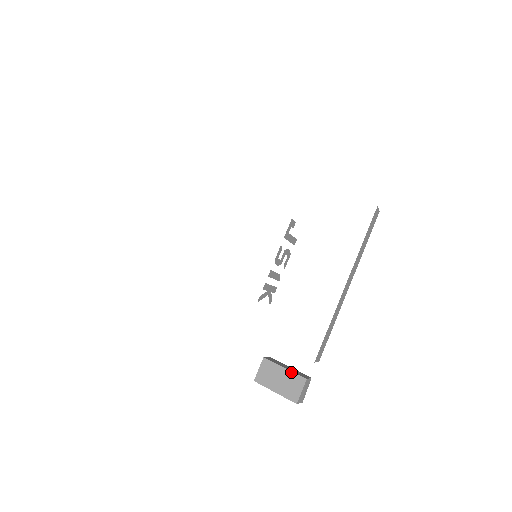
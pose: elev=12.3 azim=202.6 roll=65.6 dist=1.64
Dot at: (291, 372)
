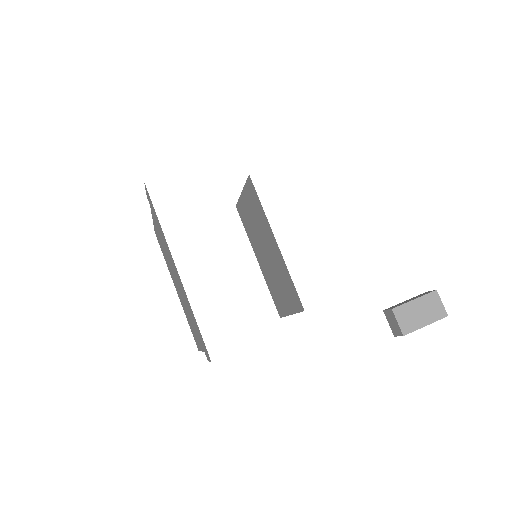
Dot at: (422, 297)
